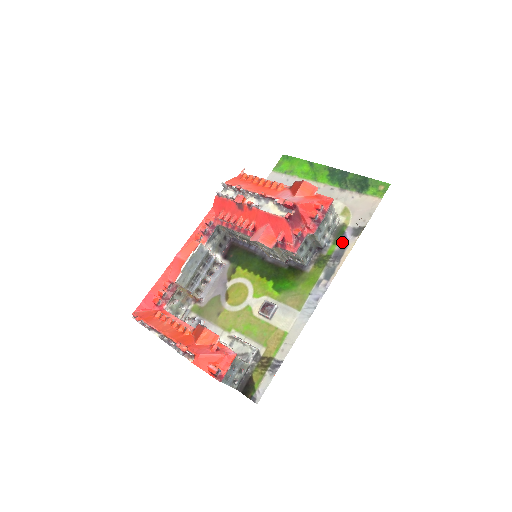
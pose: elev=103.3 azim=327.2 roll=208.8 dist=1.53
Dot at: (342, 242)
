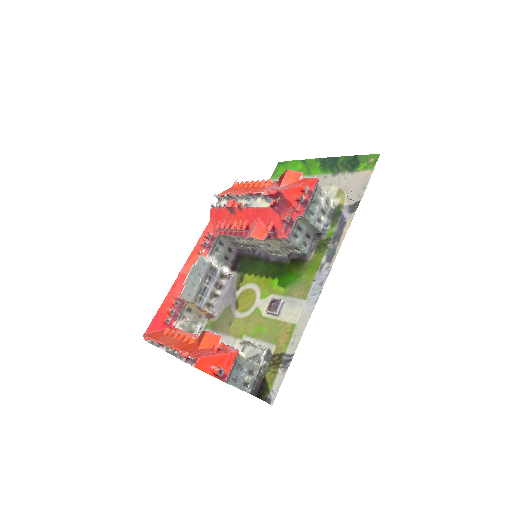
Dot at: (340, 222)
